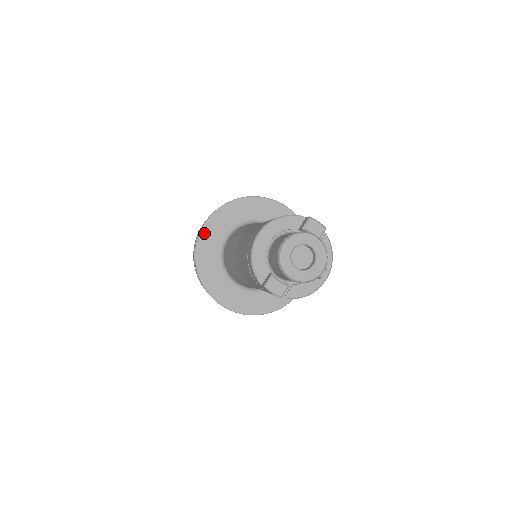
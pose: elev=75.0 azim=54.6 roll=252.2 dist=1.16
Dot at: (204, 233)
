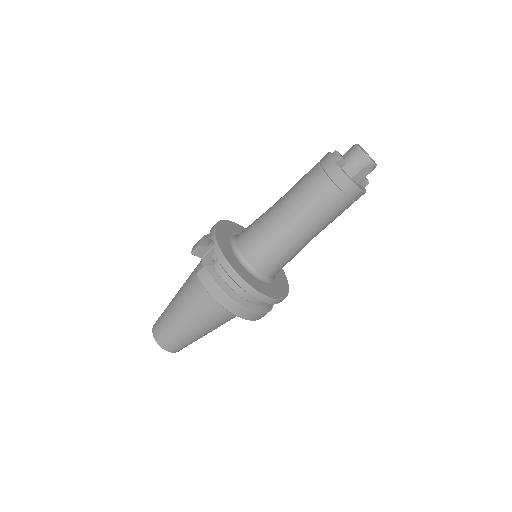
Dot at: (236, 224)
